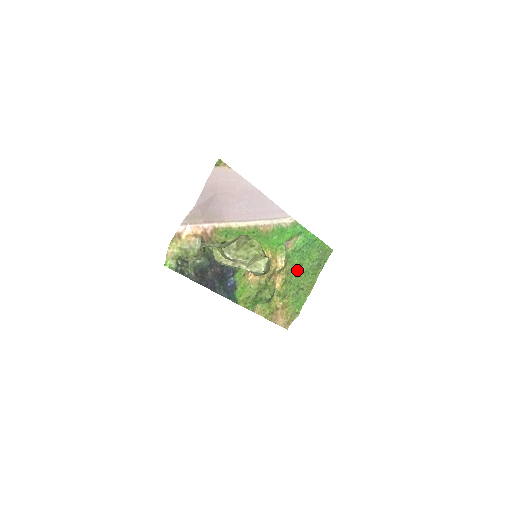
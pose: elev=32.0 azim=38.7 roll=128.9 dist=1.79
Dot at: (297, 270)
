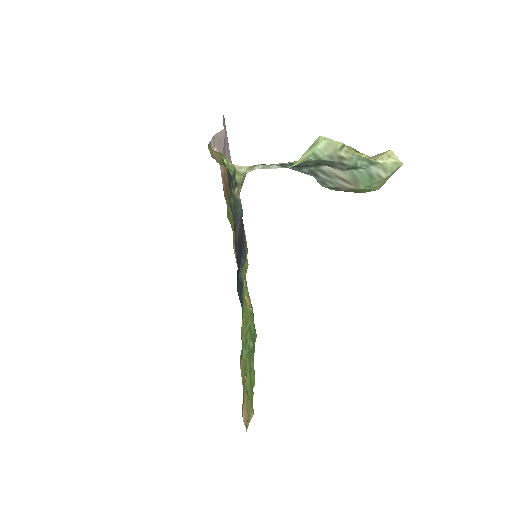
Dot at: occluded
